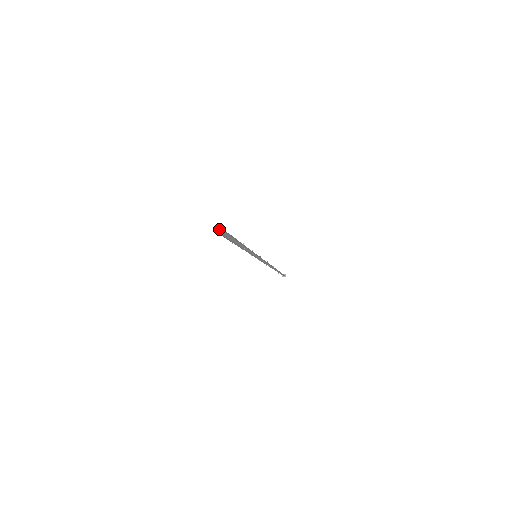
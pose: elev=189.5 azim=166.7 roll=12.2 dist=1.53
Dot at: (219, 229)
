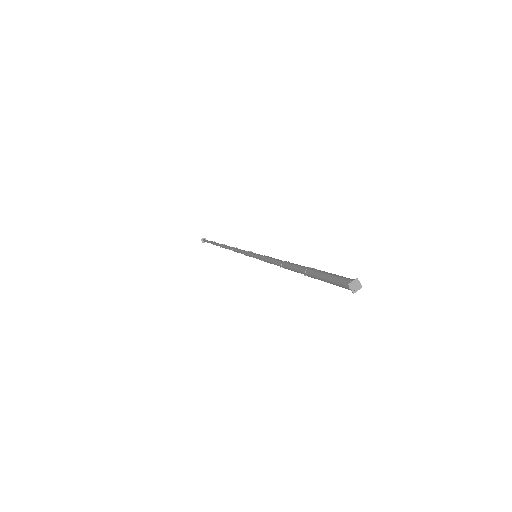
Dot at: (358, 289)
